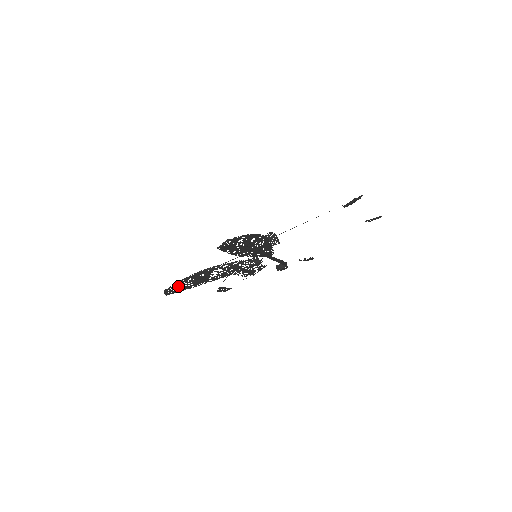
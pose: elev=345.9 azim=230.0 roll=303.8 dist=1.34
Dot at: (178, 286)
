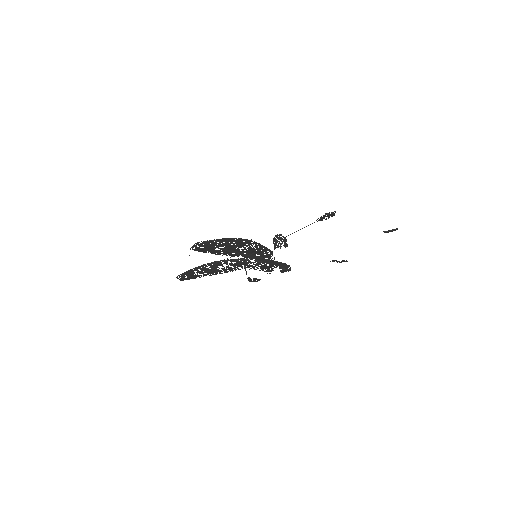
Dot at: (189, 274)
